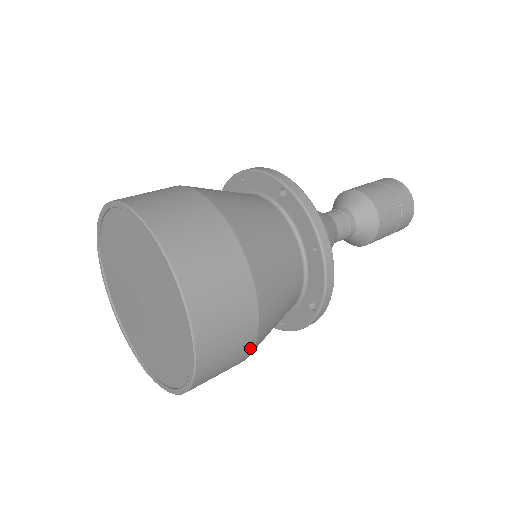
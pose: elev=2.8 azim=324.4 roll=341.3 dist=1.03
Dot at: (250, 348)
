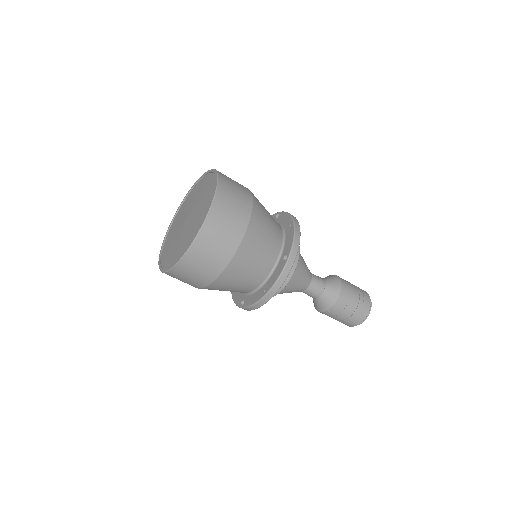
Dot at: (196, 287)
